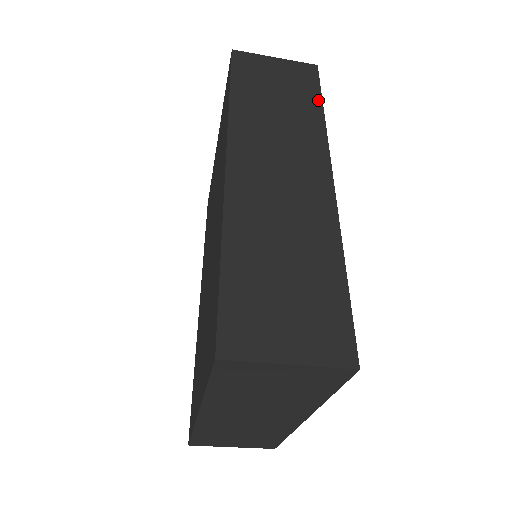
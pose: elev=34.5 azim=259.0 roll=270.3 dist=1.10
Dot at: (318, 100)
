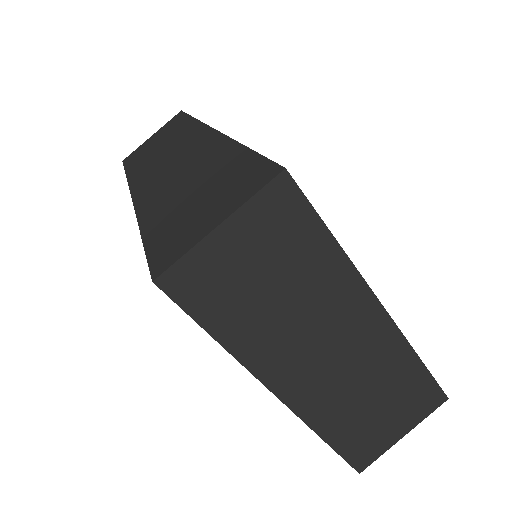
Dot at: (187, 118)
